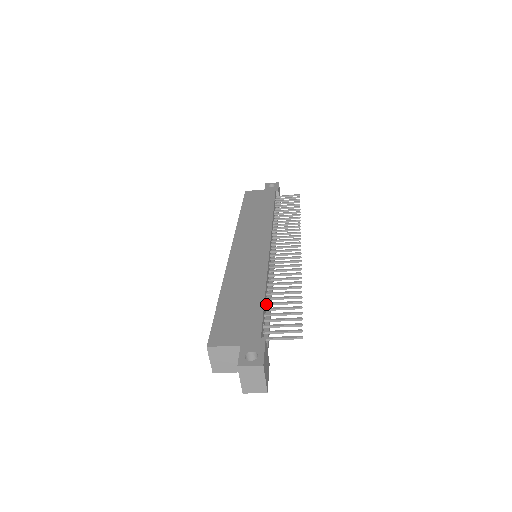
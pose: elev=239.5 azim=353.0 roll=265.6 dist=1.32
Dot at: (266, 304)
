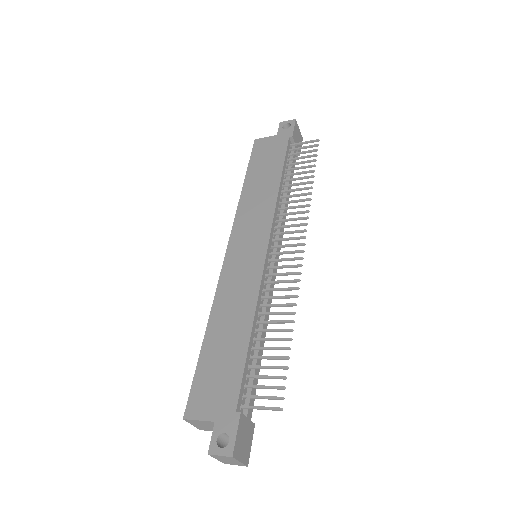
Dot at: (252, 349)
